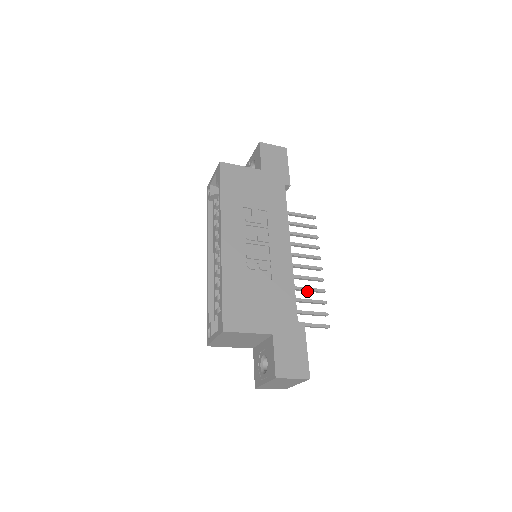
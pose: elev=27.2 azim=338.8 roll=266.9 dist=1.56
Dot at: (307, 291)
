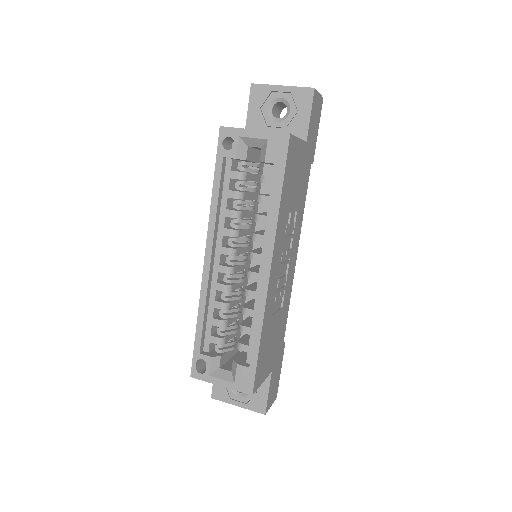
Dot at: occluded
